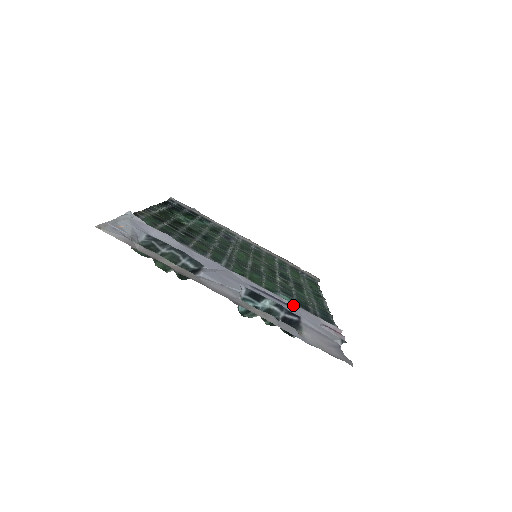
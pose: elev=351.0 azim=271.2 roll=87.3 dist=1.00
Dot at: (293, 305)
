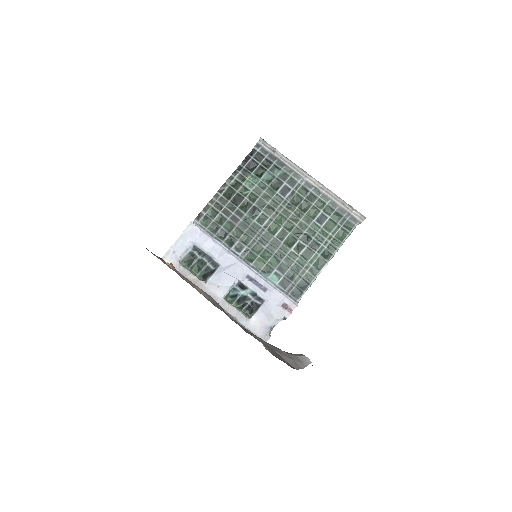
Dot at: (271, 288)
